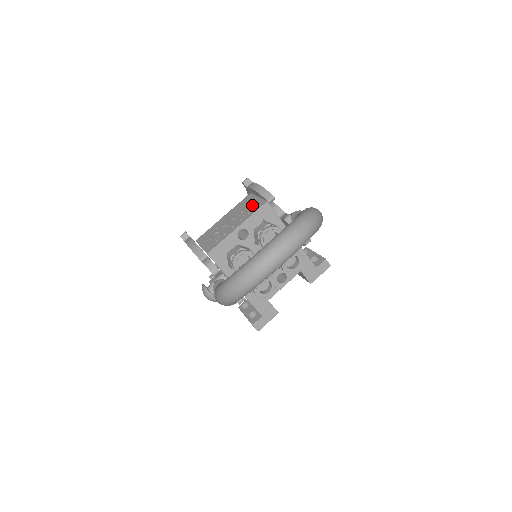
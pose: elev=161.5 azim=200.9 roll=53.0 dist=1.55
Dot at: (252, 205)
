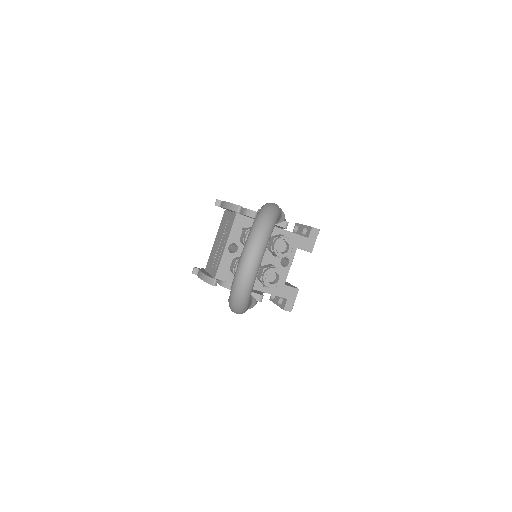
Dot at: (228, 221)
